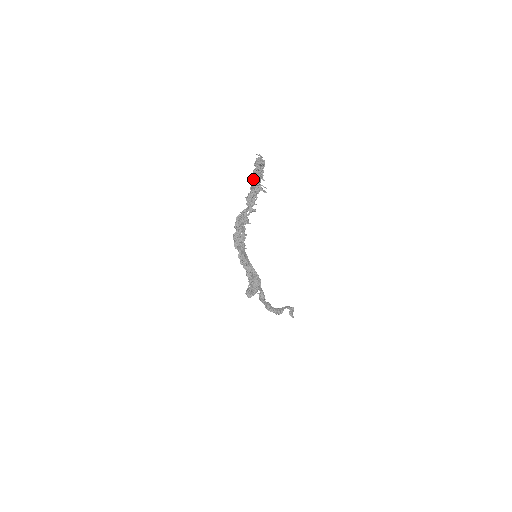
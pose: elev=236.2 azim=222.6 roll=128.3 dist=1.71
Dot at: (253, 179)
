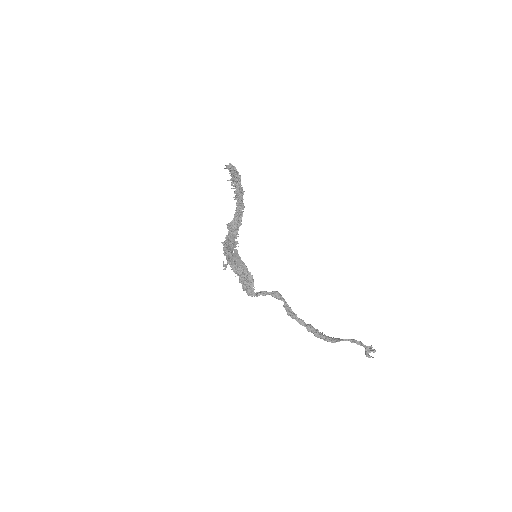
Dot at: (233, 185)
